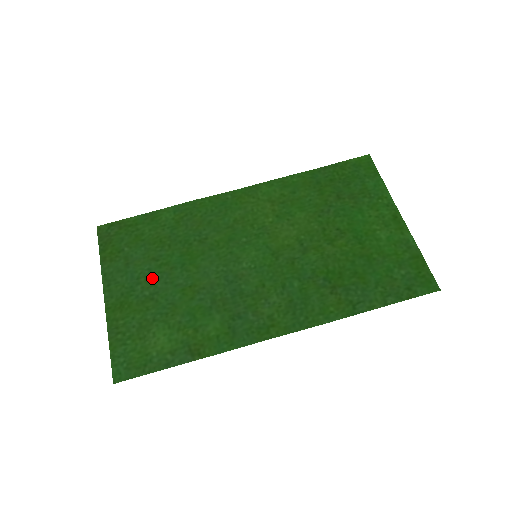
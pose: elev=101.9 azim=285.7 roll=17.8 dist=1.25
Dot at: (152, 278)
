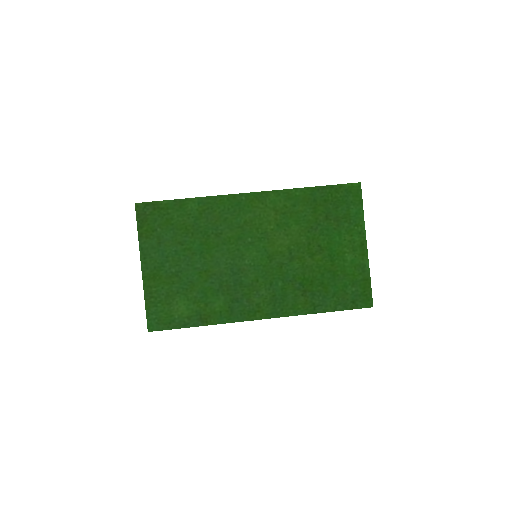
Dot at: (178, 259)
